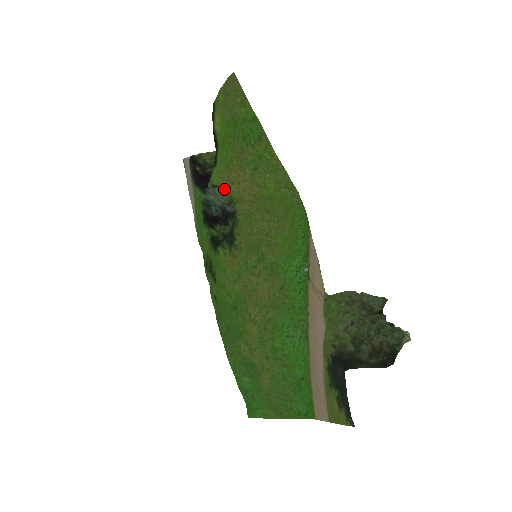
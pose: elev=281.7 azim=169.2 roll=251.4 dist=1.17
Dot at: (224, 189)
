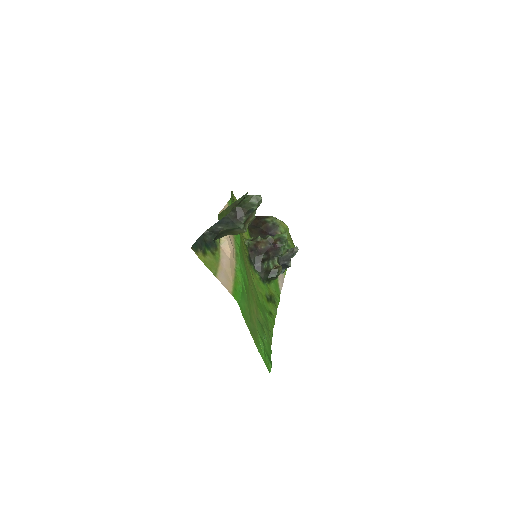
Dot at: occluded
